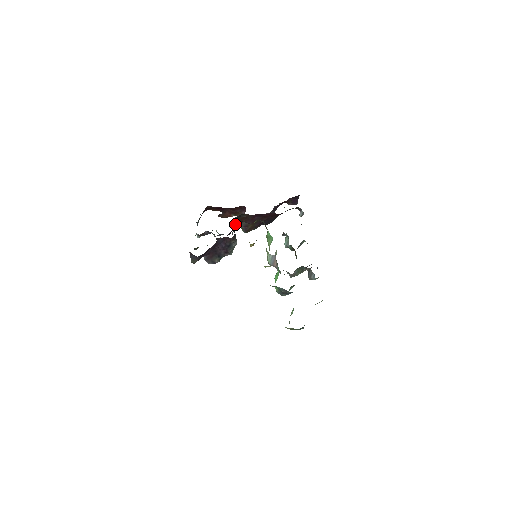
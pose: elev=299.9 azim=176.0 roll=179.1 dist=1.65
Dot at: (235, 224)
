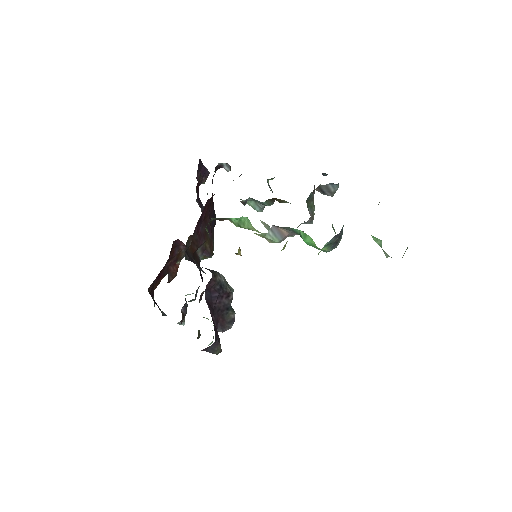
Dot at: (194, 262)
